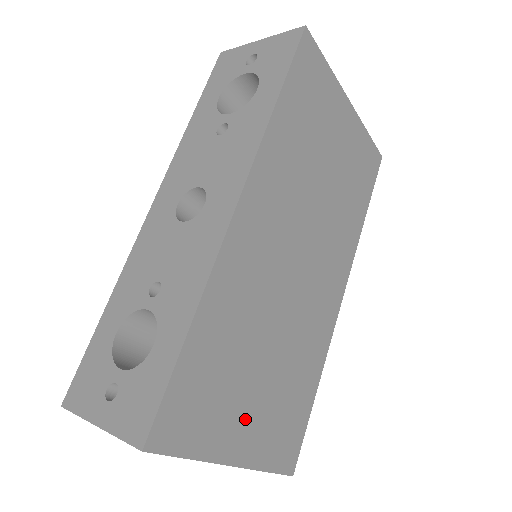
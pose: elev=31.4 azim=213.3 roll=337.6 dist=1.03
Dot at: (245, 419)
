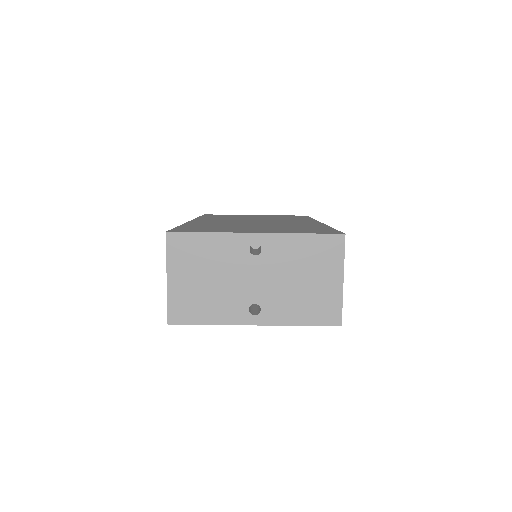
Dot at: occluded
